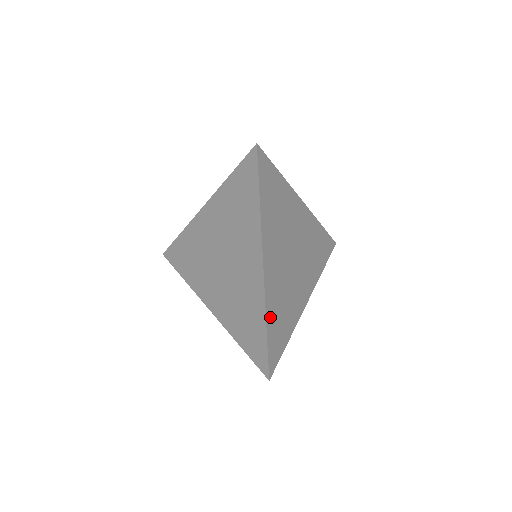
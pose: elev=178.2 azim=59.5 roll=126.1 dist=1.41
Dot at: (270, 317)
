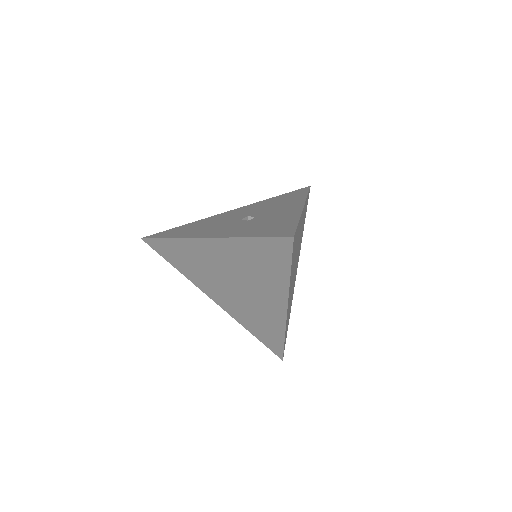
Dot at: occluded
